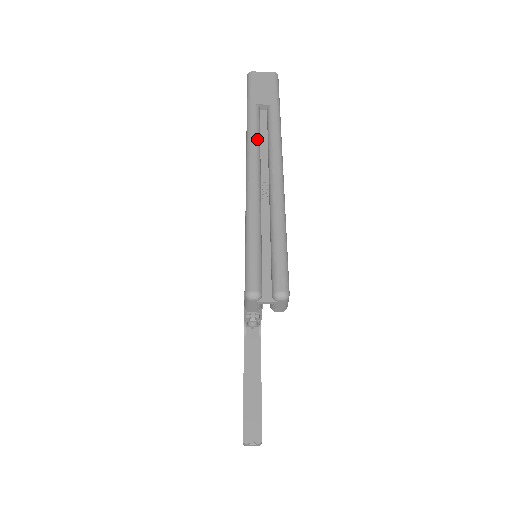
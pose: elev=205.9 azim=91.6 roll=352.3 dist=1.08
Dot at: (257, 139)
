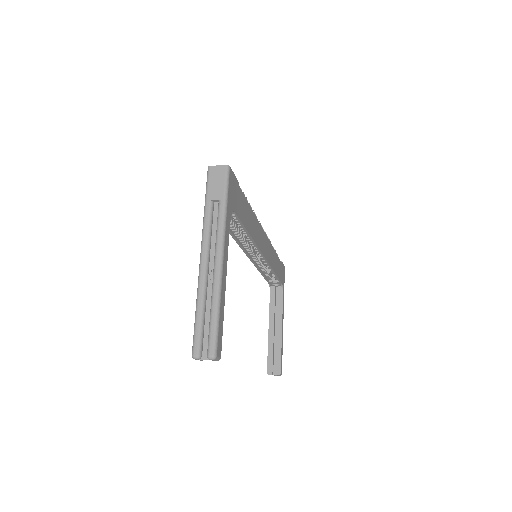
Dot at: (208, 234)
